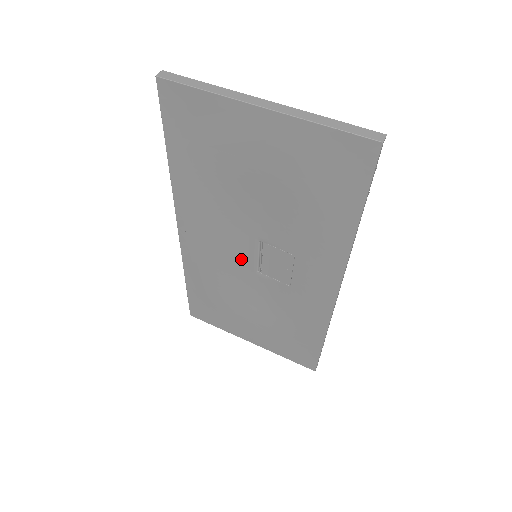
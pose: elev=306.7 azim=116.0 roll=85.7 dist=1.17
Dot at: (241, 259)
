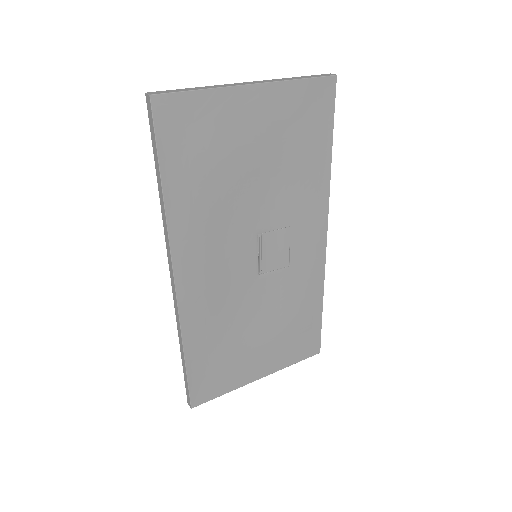
Dot at: (243, 272)
